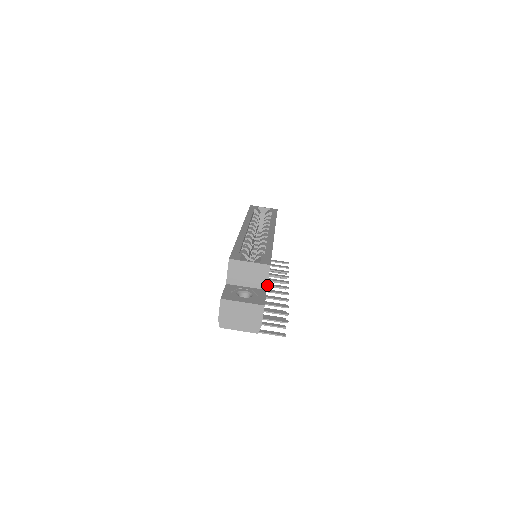
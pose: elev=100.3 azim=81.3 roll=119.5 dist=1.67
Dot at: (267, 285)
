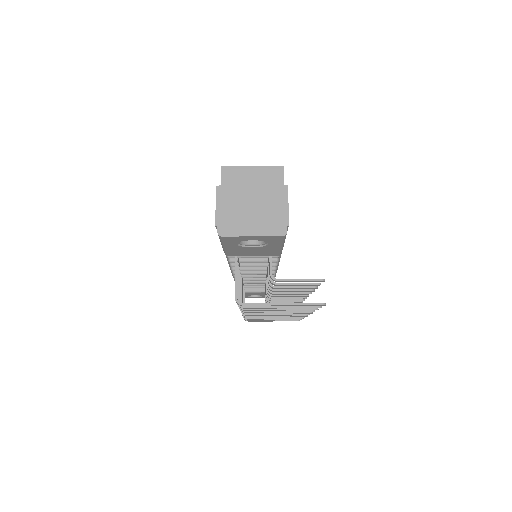
Dot at: (278, 295)
